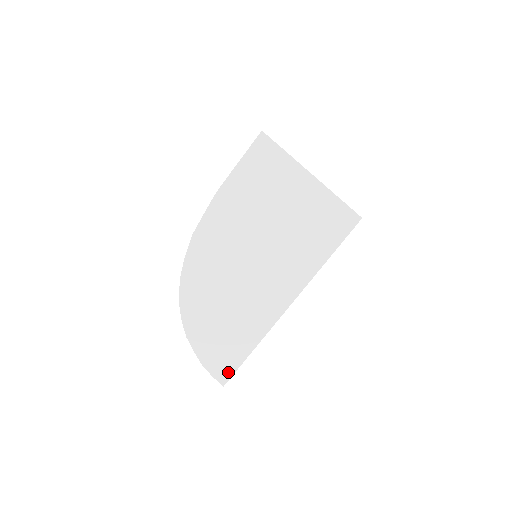
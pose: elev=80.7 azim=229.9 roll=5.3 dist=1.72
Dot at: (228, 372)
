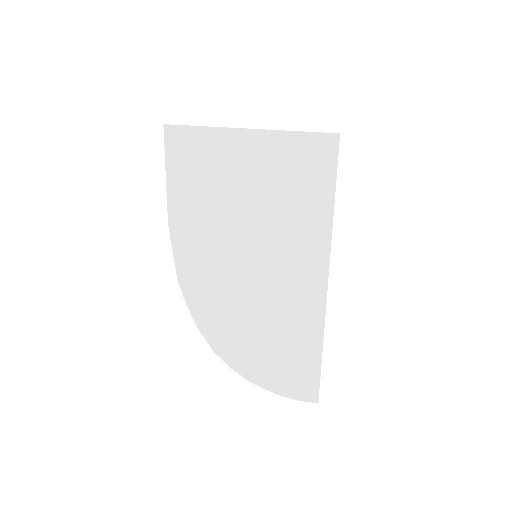
Dot at: (312, 387)
